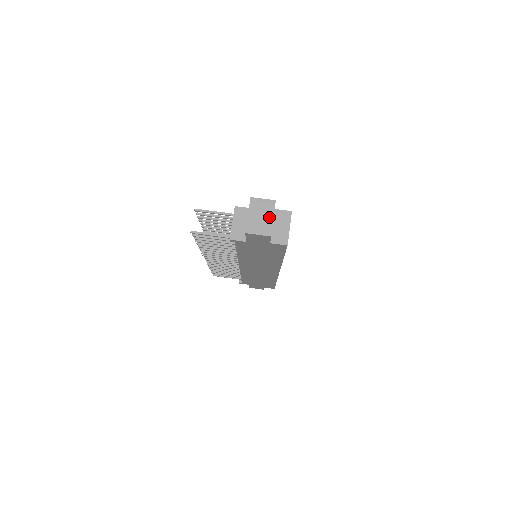
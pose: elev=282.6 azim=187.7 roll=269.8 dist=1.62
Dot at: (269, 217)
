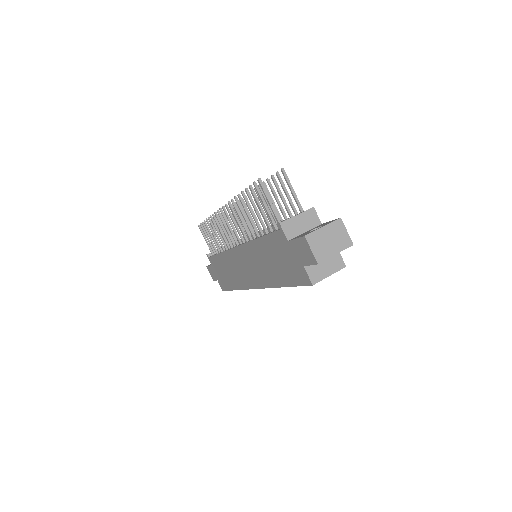
Dot at: (334, 249)
